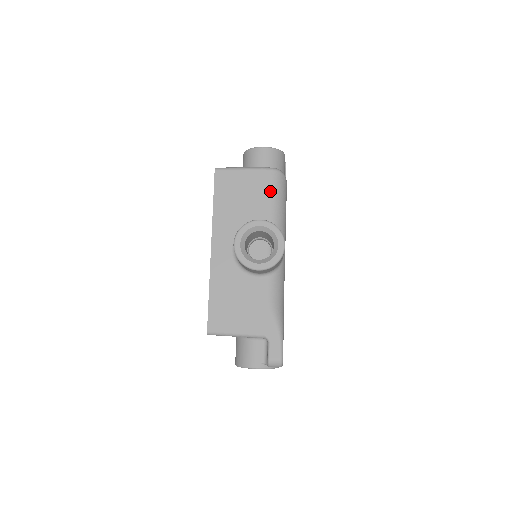
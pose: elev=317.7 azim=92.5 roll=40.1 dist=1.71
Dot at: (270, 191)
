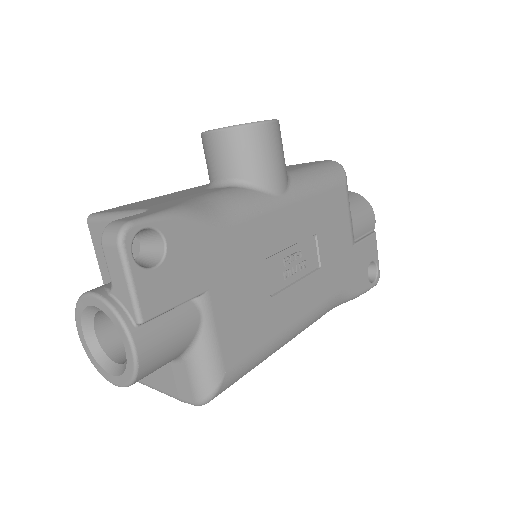
Dot at: (312, 164)
